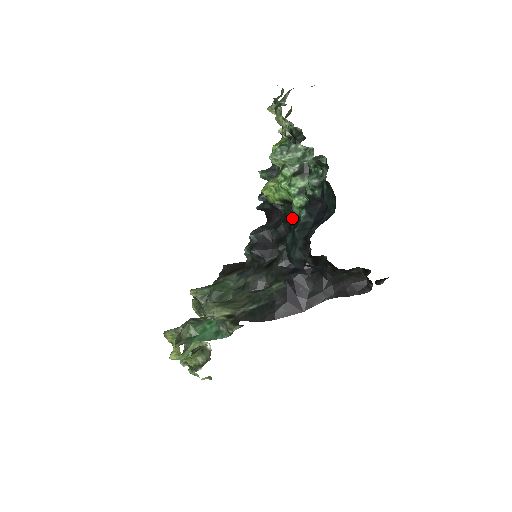
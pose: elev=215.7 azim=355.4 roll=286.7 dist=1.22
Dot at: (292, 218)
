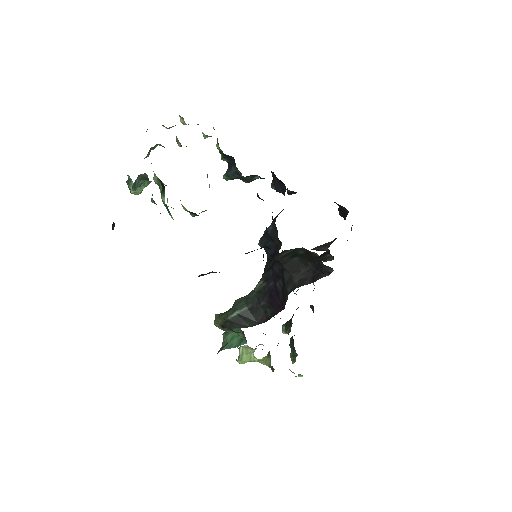
Dot at: occluded
